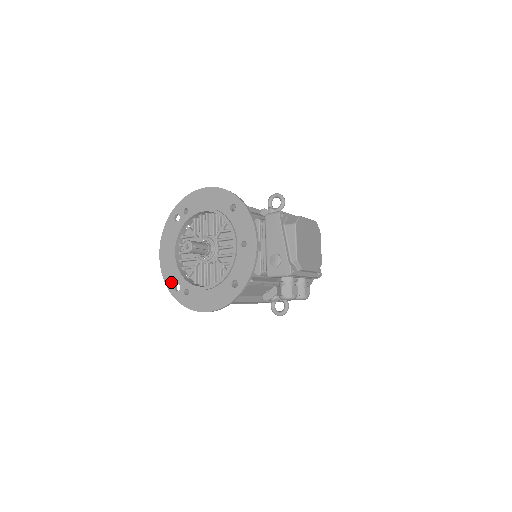
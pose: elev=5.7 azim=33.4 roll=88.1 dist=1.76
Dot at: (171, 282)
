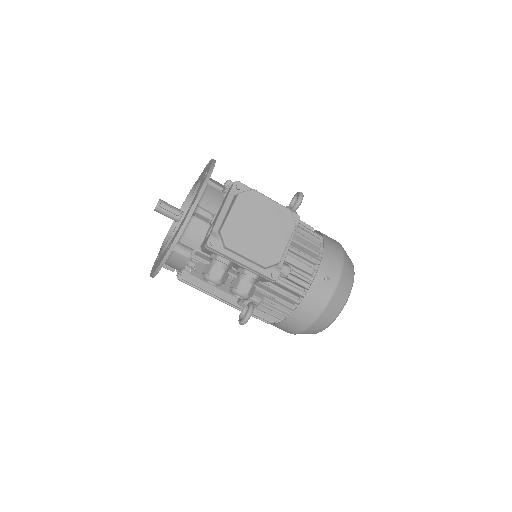
Dot at: occluded
